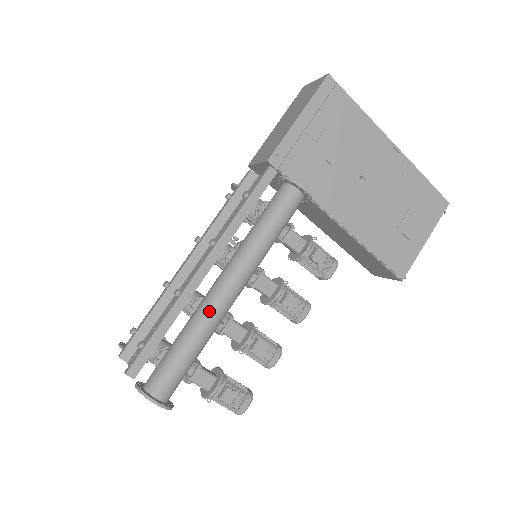
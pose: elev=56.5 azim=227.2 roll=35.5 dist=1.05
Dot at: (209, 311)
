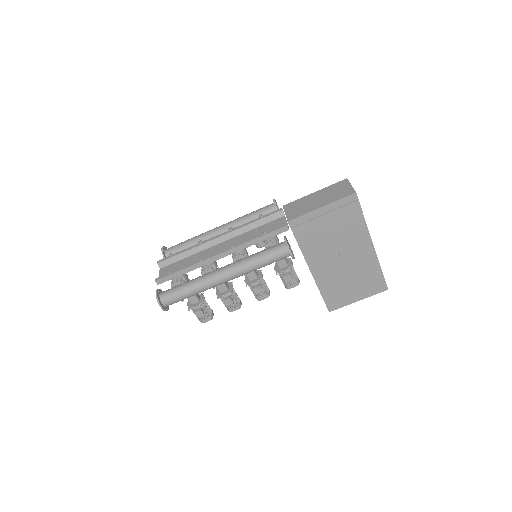
Dot at: (208, 282)
